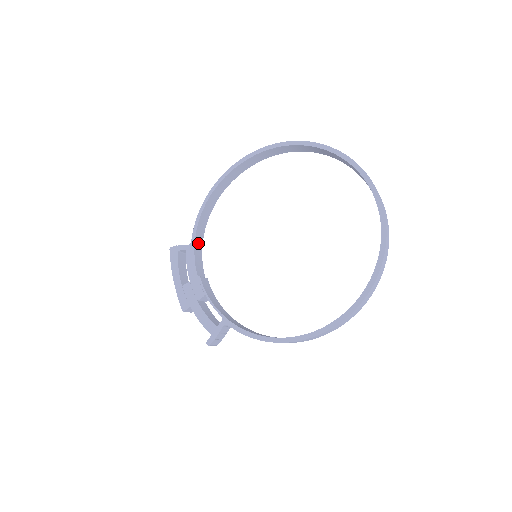
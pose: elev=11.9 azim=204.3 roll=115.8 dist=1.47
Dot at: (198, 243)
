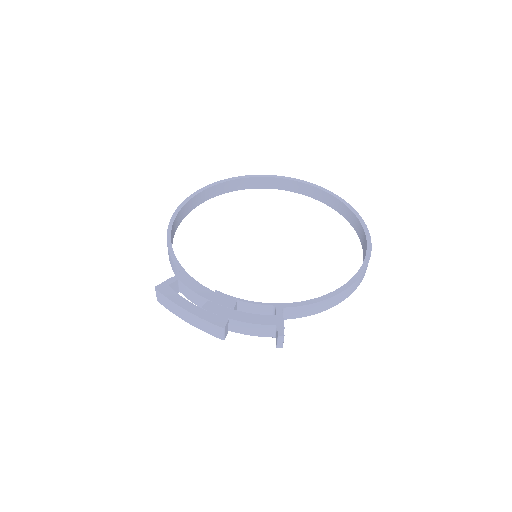
Dot at: occluded
